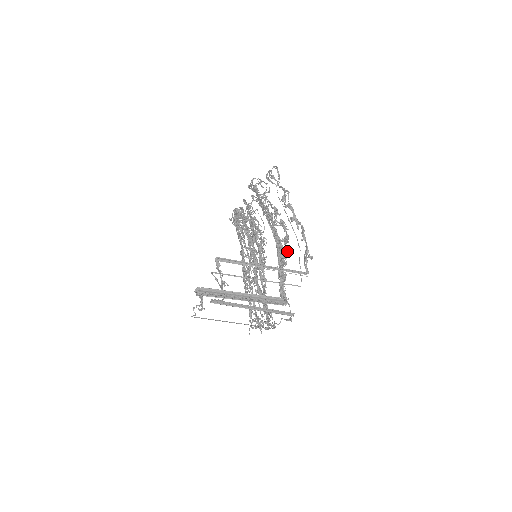
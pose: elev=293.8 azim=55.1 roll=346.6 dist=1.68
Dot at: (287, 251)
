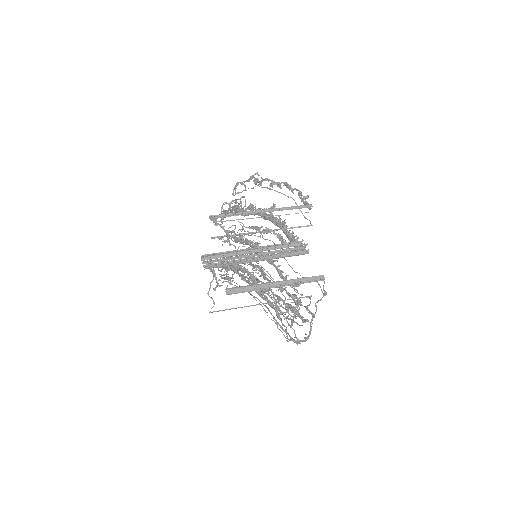
Dot at: occluded
